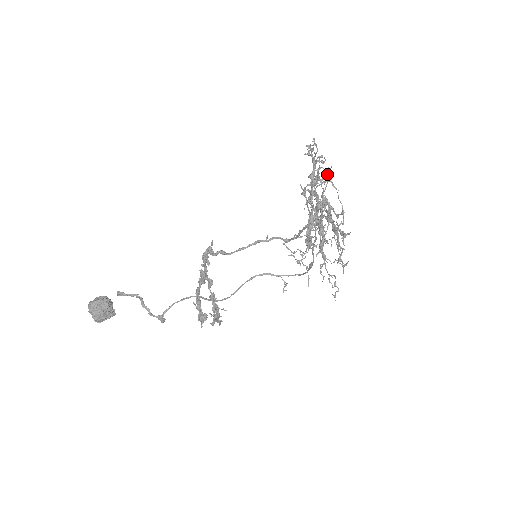
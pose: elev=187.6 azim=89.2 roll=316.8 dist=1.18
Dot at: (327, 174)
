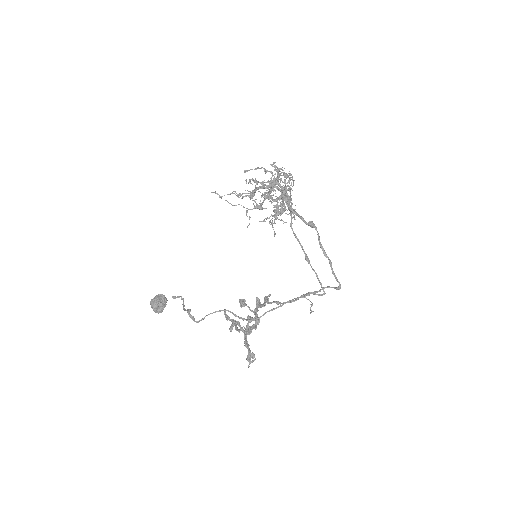
Dot at: occluded
